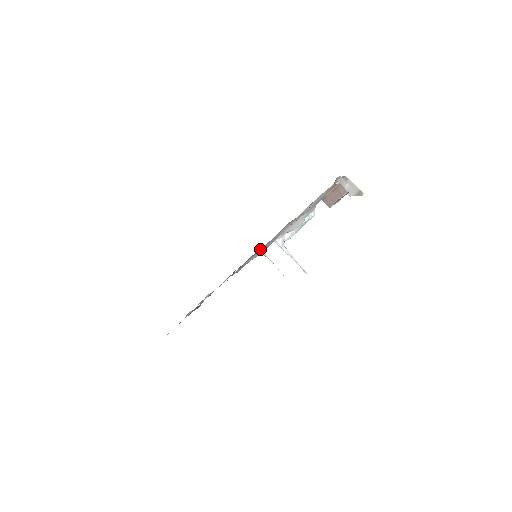
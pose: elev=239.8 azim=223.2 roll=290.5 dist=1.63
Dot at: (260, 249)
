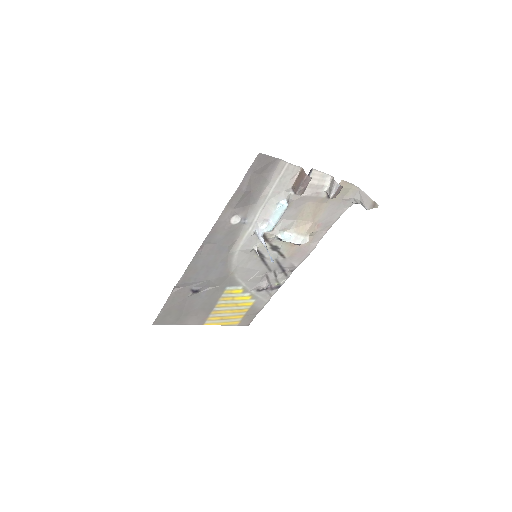
Dot at: (268, 255)
